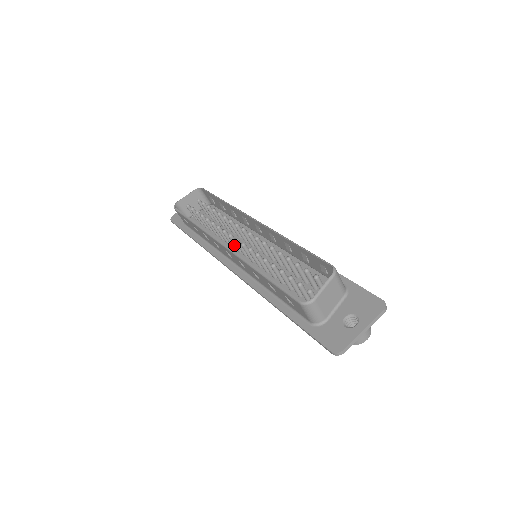
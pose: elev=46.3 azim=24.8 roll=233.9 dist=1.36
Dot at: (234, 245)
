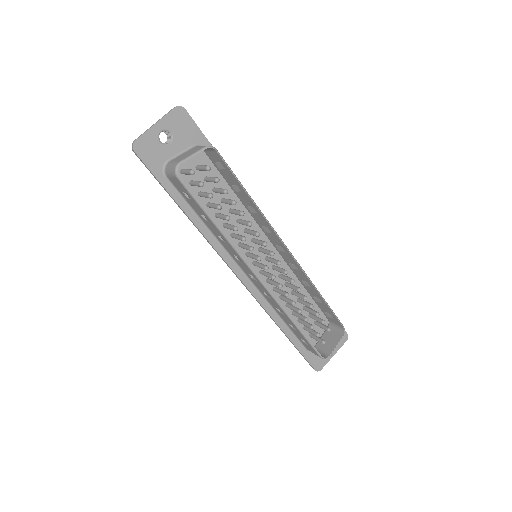
Dot at: (252, 258)
